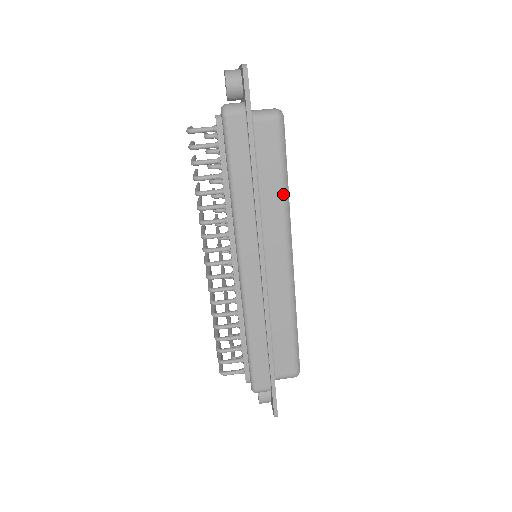
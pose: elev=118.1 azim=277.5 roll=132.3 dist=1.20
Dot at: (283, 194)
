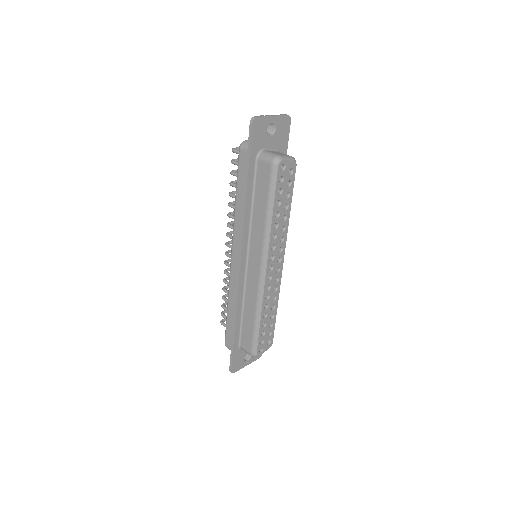
Dot at: (266, 220)
